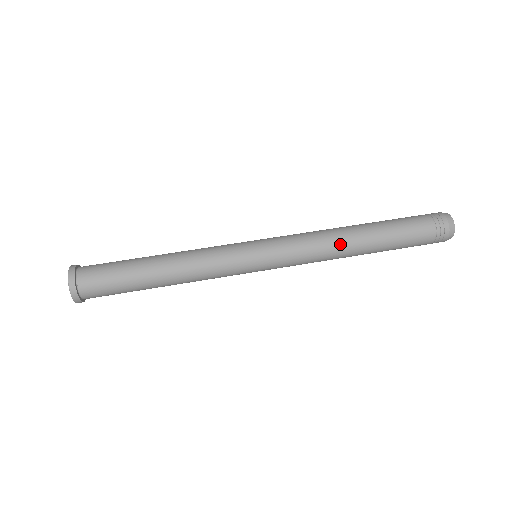
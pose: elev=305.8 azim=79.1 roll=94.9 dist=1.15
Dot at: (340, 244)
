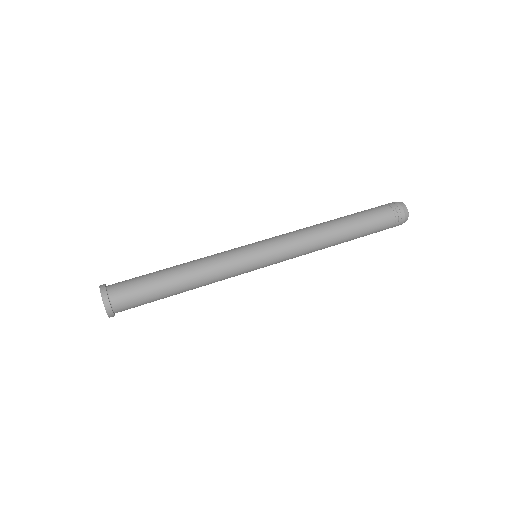
Dot at: (324, 243)
